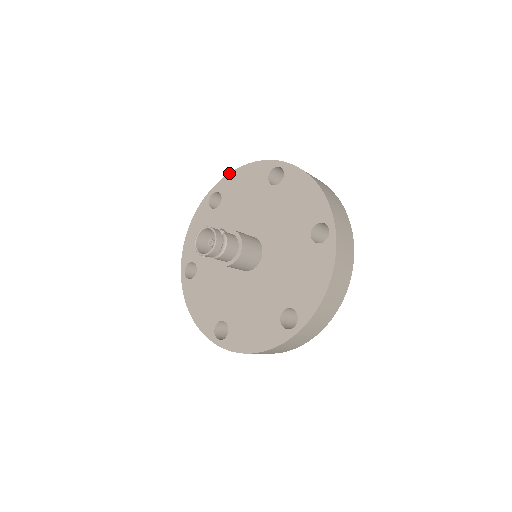
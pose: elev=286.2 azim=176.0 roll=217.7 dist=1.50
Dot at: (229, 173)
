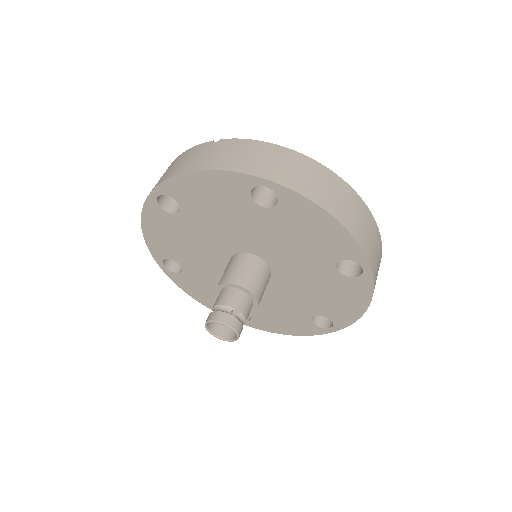
Dot at: (175, 176)
